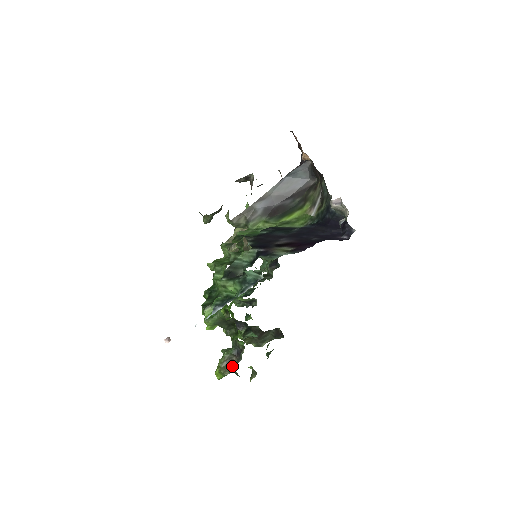
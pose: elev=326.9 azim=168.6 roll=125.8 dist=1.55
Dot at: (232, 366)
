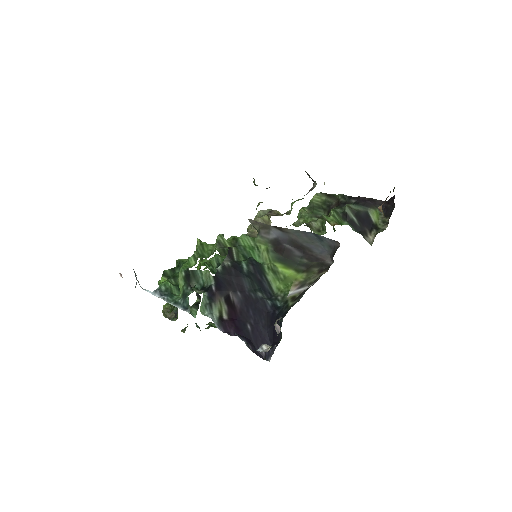
Dot at: (169, 317)
